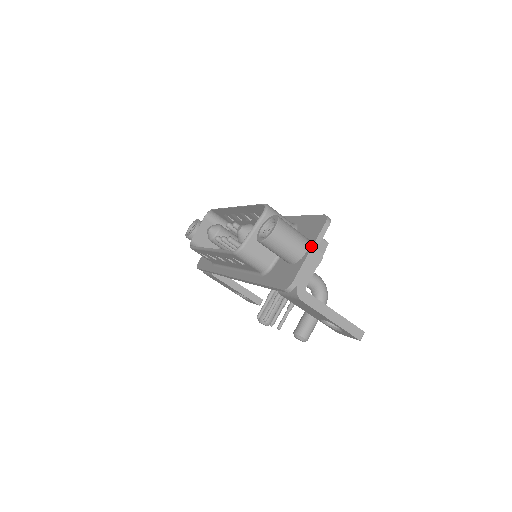
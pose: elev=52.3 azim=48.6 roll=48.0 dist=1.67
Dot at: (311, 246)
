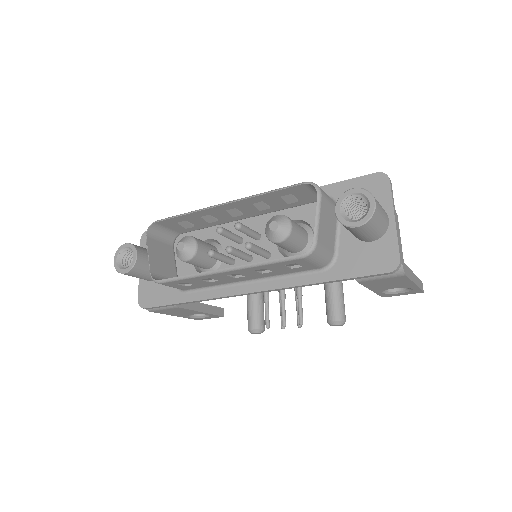
Dot at: (392, 211)
